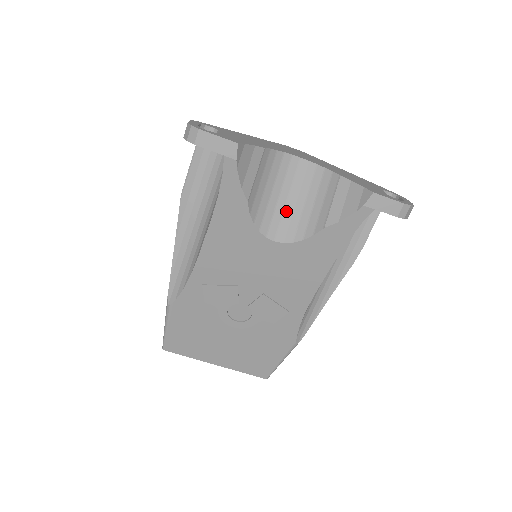
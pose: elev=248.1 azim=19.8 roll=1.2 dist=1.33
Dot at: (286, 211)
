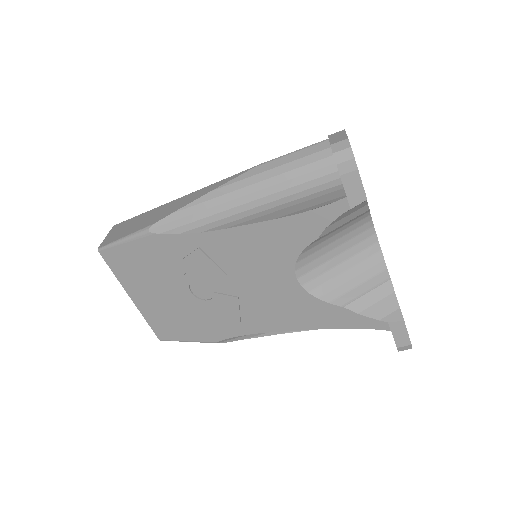
Dot at: (327, 264)
